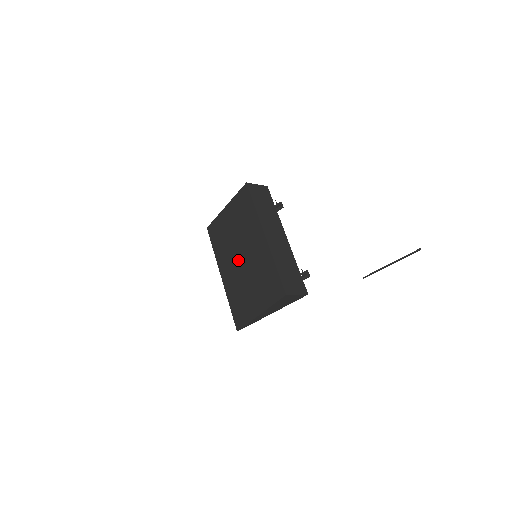
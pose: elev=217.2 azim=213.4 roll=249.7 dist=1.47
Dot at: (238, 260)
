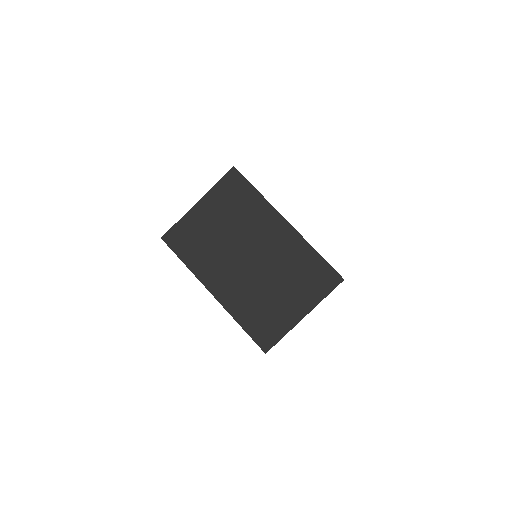
Dot at: (243, 263)
